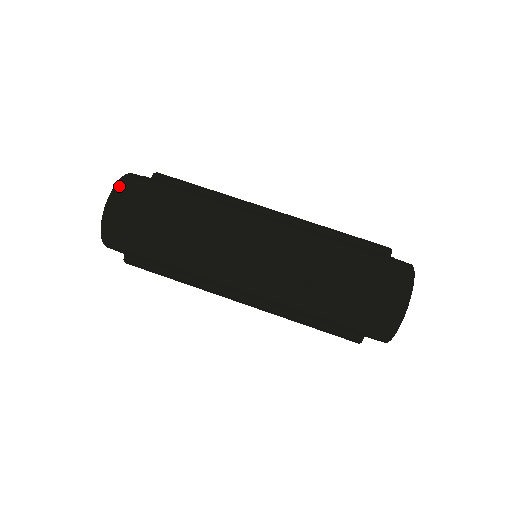
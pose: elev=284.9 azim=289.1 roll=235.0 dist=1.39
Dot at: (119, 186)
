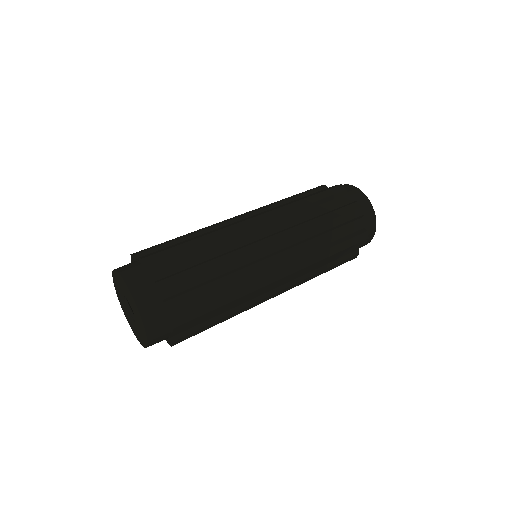
Dot at: (129, 280)
